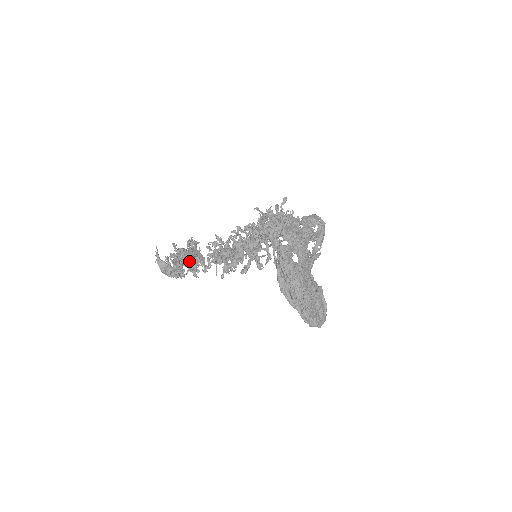
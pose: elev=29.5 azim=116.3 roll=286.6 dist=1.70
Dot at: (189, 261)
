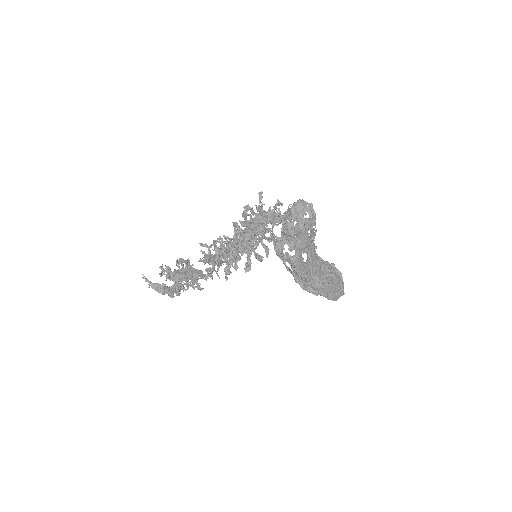
Dot at: (192, 285)
